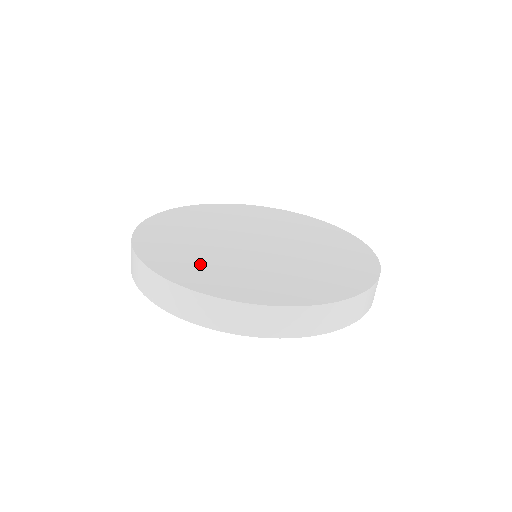
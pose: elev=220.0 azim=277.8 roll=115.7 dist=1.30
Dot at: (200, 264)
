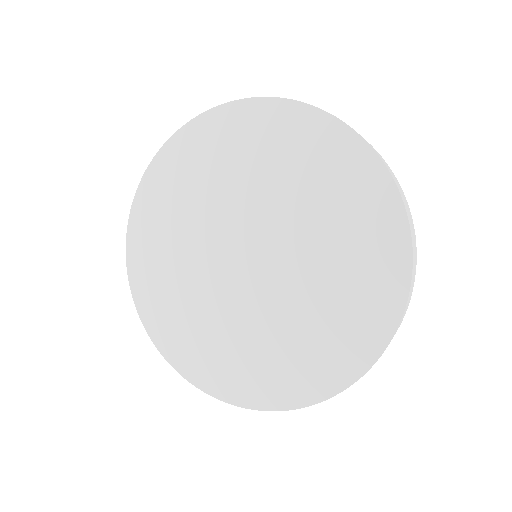
Dot at: occluded
